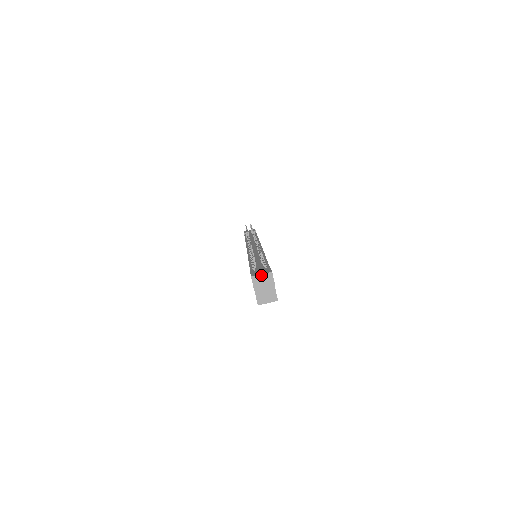
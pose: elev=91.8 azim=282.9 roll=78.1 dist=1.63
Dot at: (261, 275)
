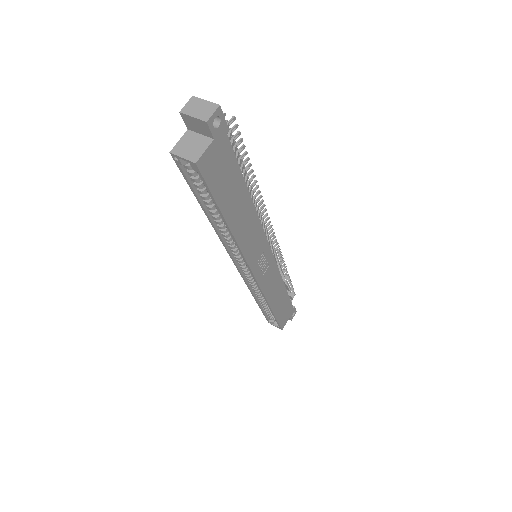
Dot at: (205, 101)
